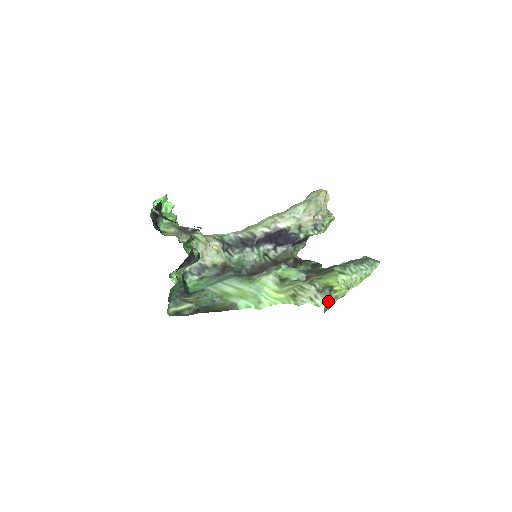
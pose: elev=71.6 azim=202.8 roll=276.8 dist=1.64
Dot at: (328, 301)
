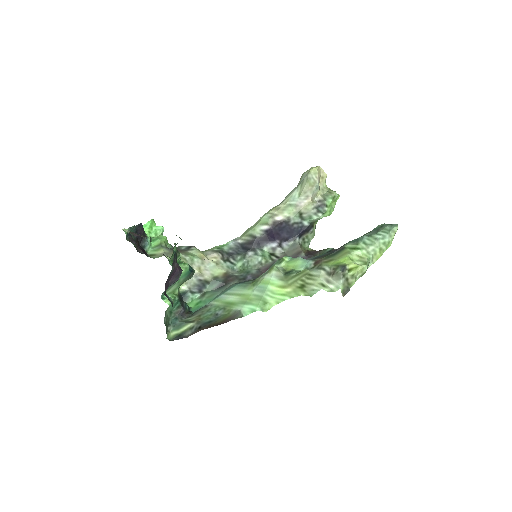
Dot at: (344, 283)
